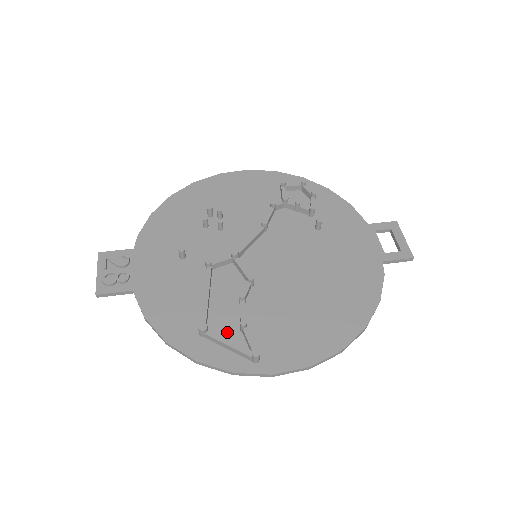
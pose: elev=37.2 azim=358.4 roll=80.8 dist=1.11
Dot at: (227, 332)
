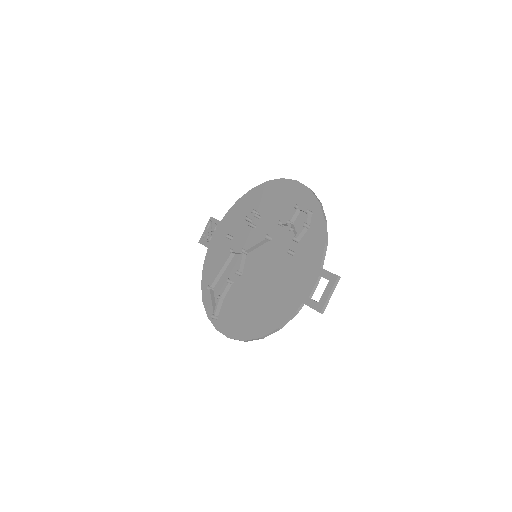
Dot at: occluded
